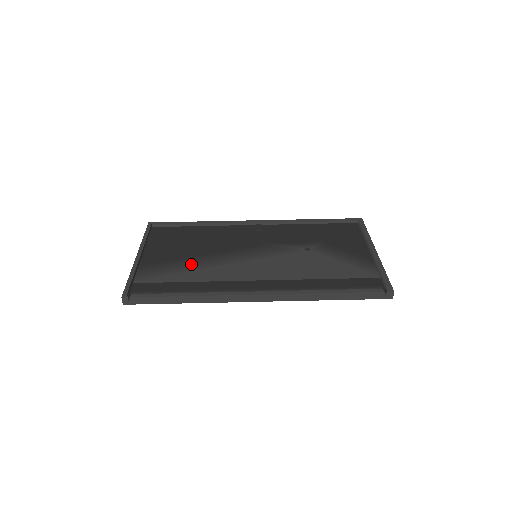
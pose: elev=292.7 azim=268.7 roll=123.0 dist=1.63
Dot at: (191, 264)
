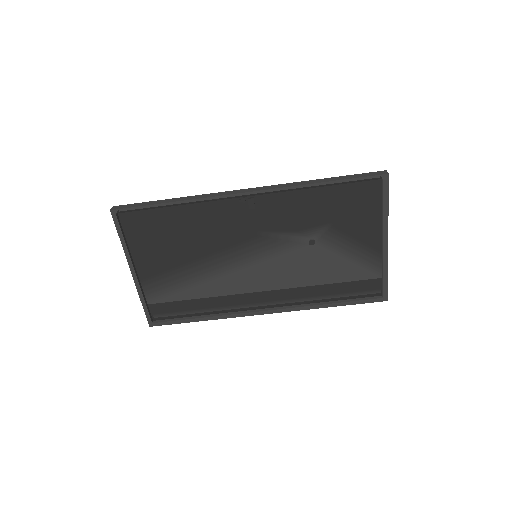
Dot at: (192, 275)
